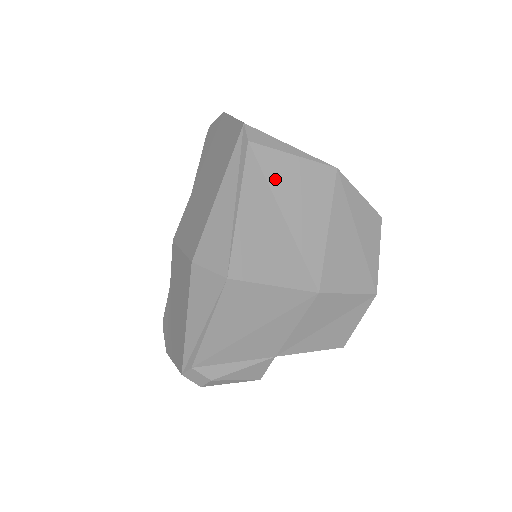
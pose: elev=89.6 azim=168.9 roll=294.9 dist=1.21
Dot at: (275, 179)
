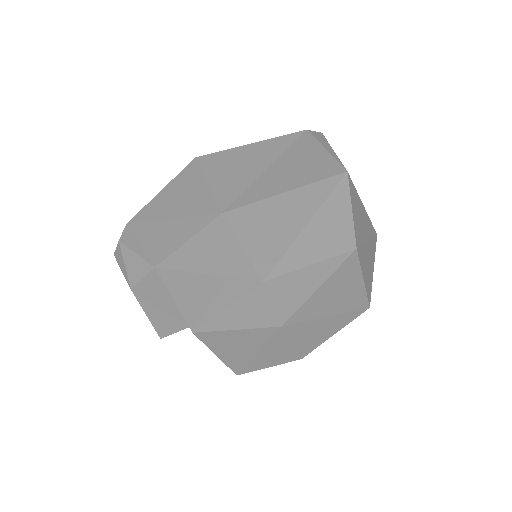
Dot at: (295, 150)
